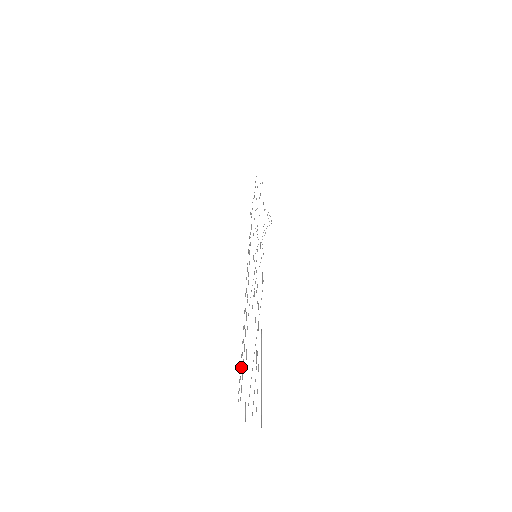
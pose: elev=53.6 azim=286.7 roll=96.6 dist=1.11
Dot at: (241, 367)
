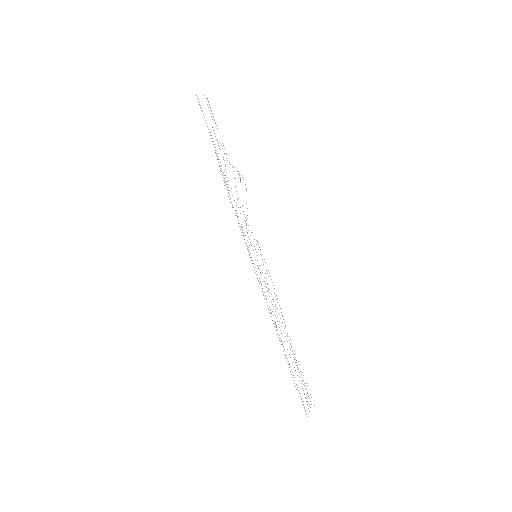
Dot at: occluded
